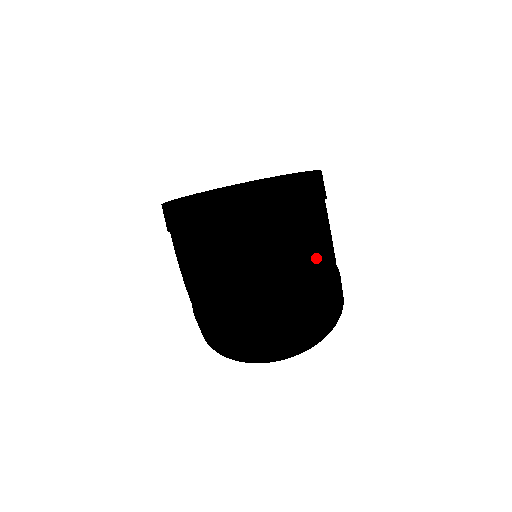
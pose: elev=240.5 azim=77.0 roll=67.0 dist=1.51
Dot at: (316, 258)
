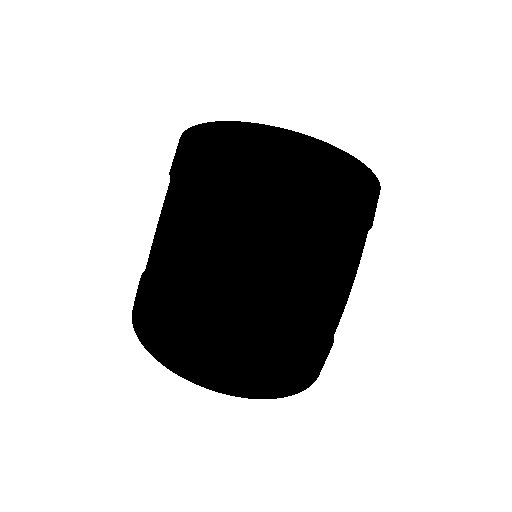
Dot at: (345, 283)
